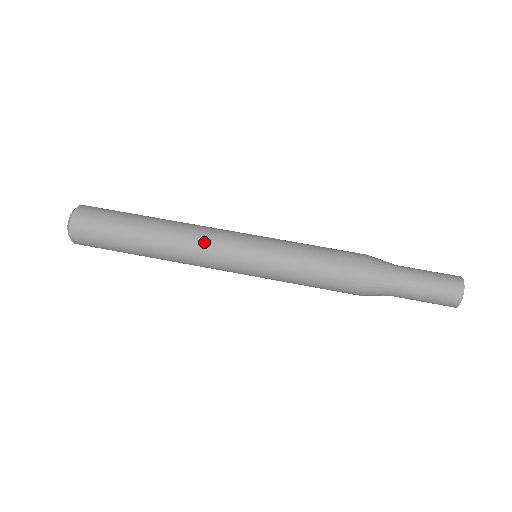
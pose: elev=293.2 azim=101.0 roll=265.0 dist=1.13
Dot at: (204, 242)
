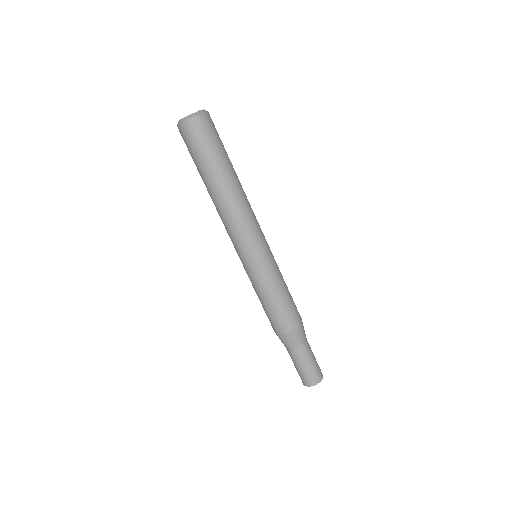
Dot at: (248, 220)
